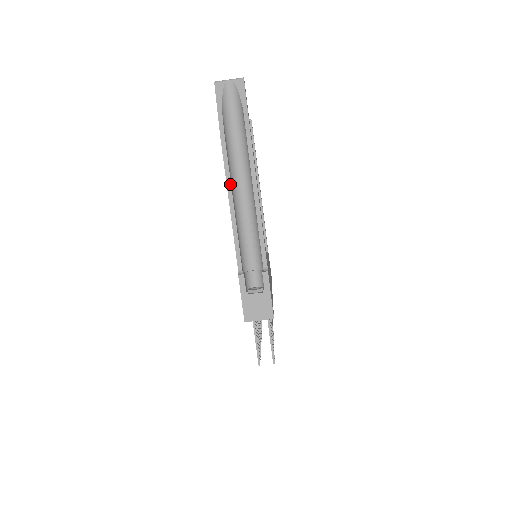
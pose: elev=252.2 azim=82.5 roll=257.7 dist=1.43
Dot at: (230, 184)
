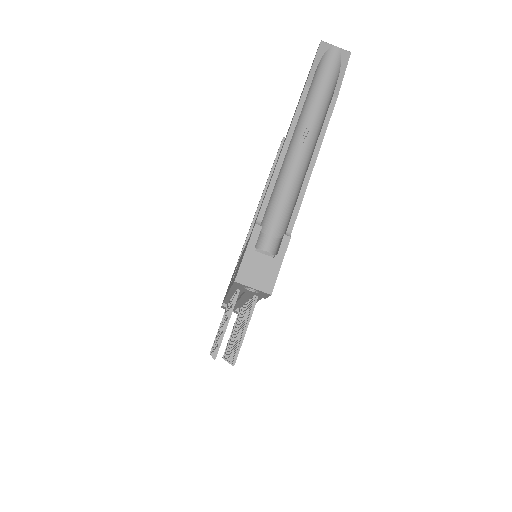
Dot at: (293, 130)
